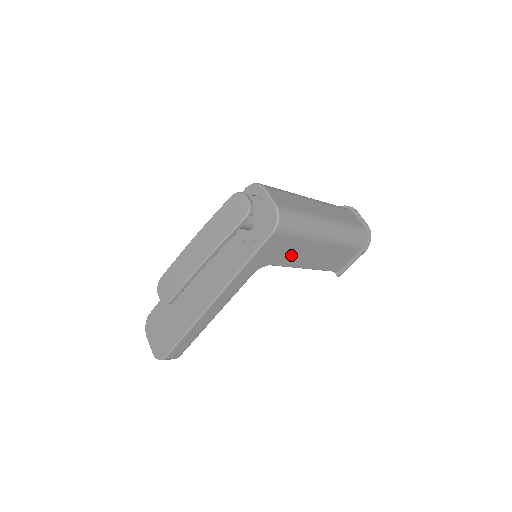
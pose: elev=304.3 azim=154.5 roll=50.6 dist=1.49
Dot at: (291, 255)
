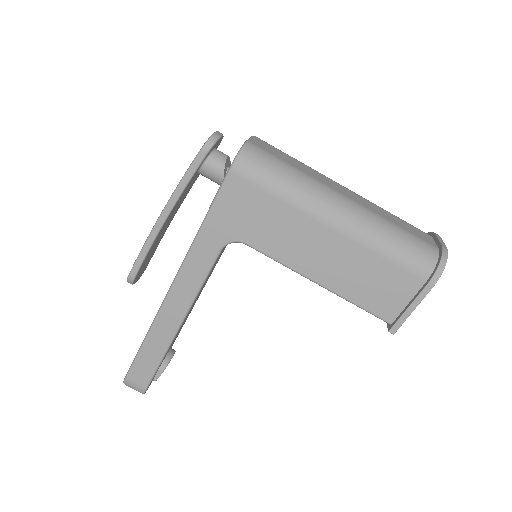
Dot at: (276, 235)
